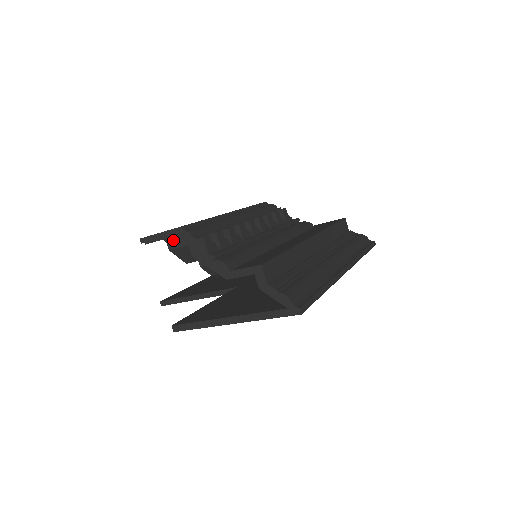
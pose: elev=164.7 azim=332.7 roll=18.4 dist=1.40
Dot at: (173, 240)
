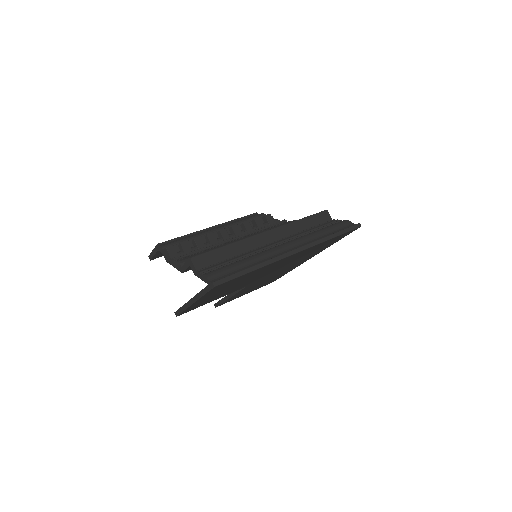
Dot at: occluded
